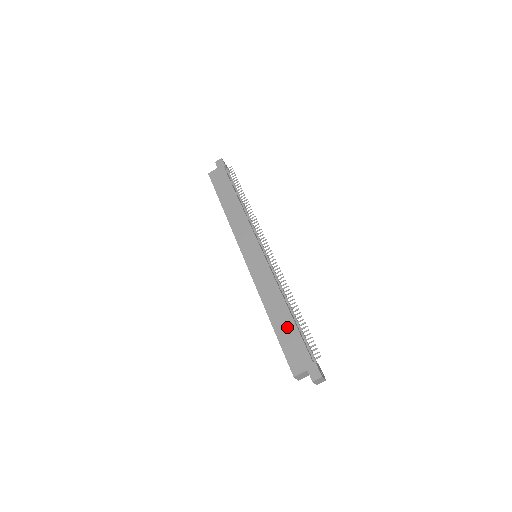
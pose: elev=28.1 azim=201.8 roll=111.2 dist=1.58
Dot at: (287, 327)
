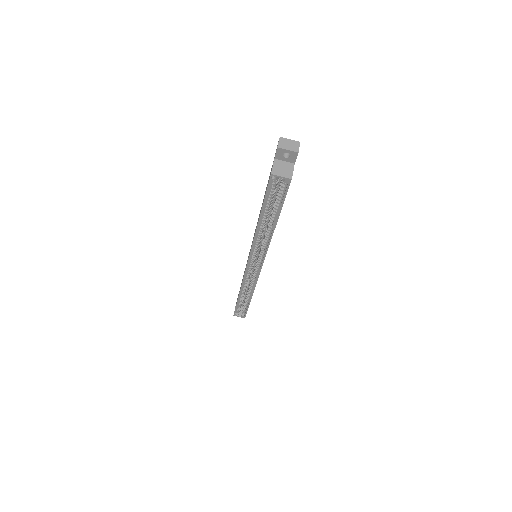
Dot at: occluded
